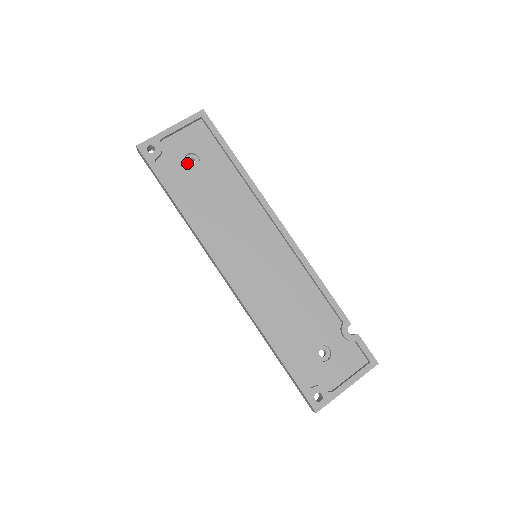
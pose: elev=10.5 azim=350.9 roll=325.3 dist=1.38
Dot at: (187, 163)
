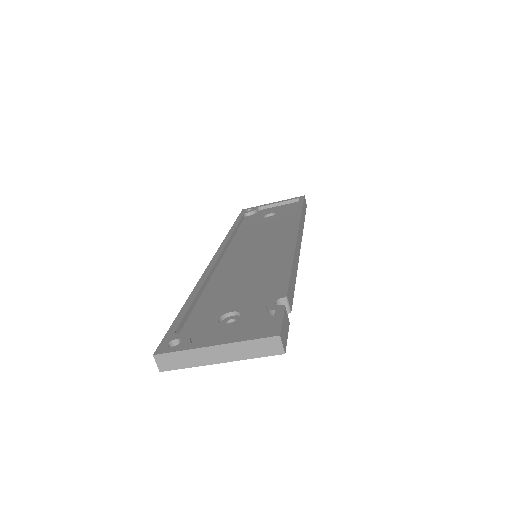
Dot at: occluded
